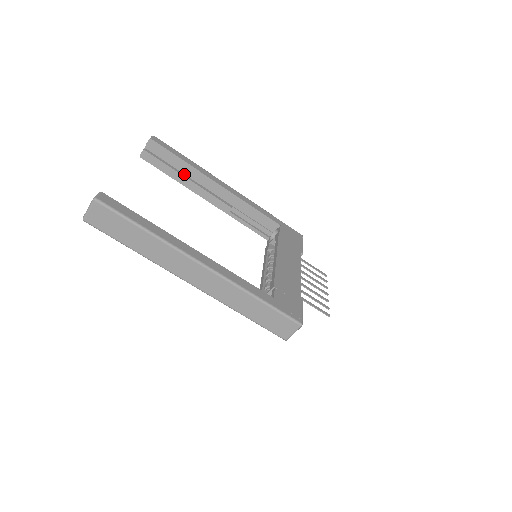
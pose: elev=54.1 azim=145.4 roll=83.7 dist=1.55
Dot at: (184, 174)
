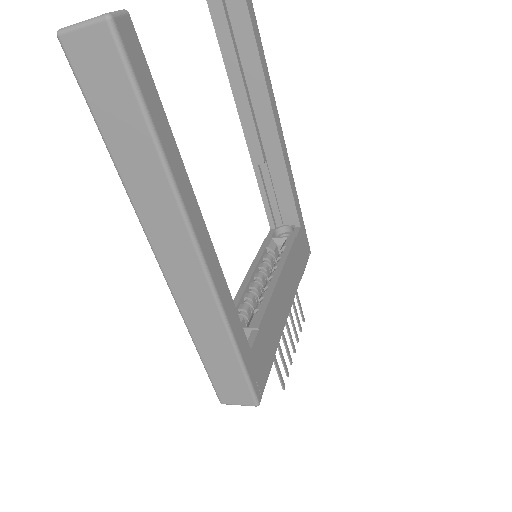
Dot at: (243, 71)
